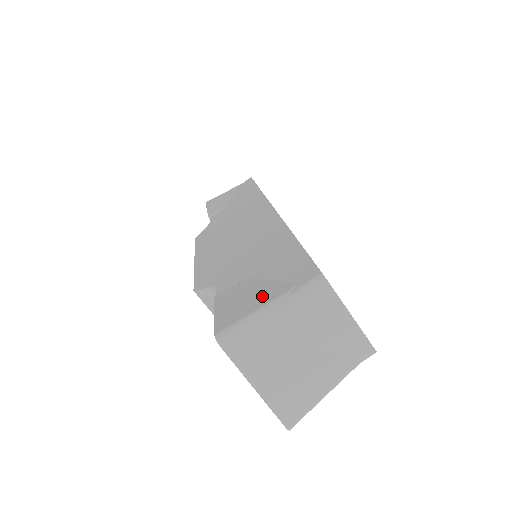
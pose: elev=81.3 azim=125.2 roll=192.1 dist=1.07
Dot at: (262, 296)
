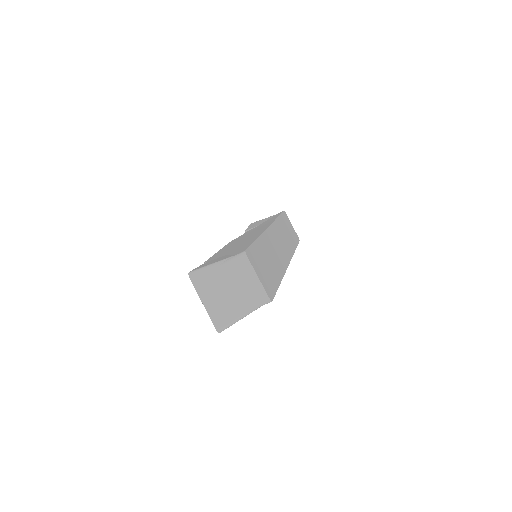
Dot at: occluded
